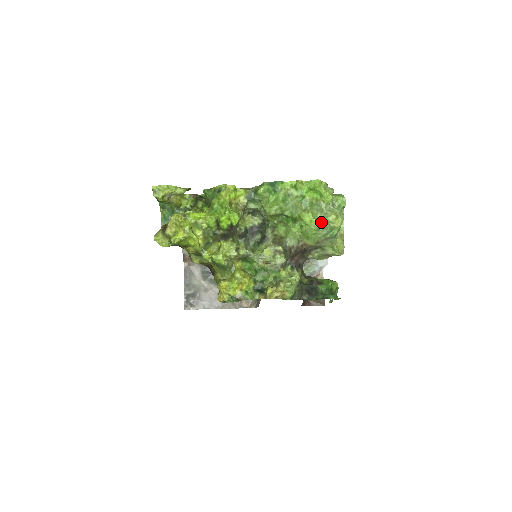
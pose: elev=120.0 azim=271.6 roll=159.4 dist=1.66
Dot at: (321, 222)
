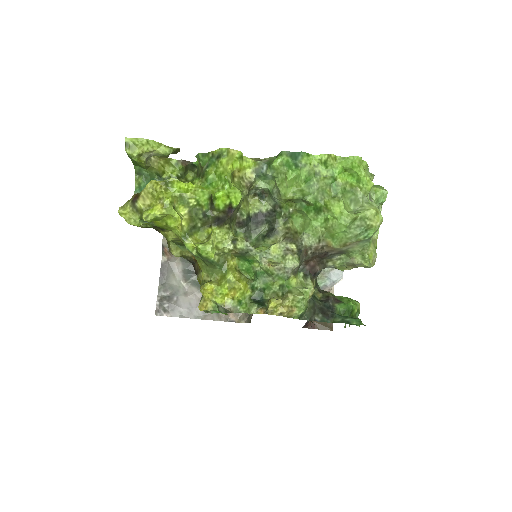
Dot at: (355, 216)
